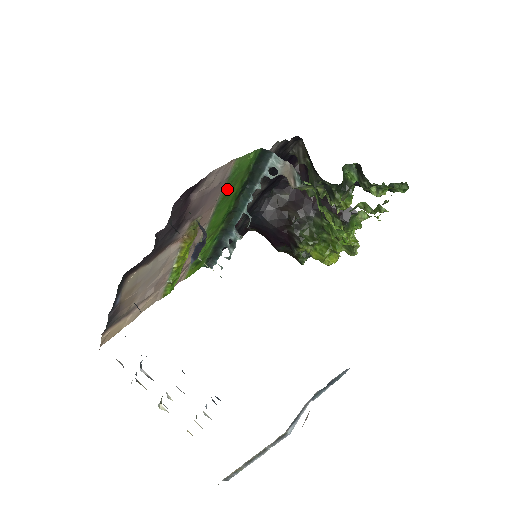
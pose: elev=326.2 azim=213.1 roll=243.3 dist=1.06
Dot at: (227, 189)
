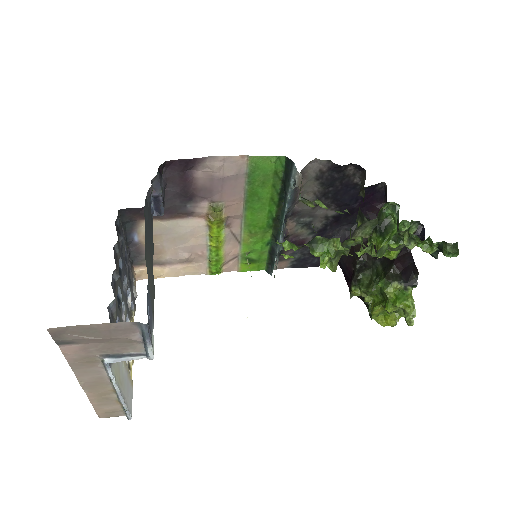
Dot at: (252, 187)
